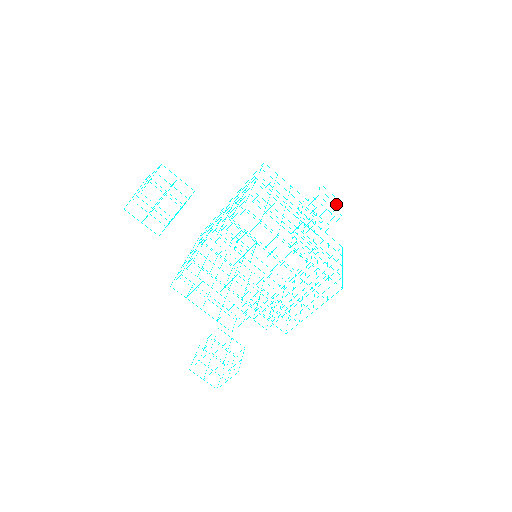
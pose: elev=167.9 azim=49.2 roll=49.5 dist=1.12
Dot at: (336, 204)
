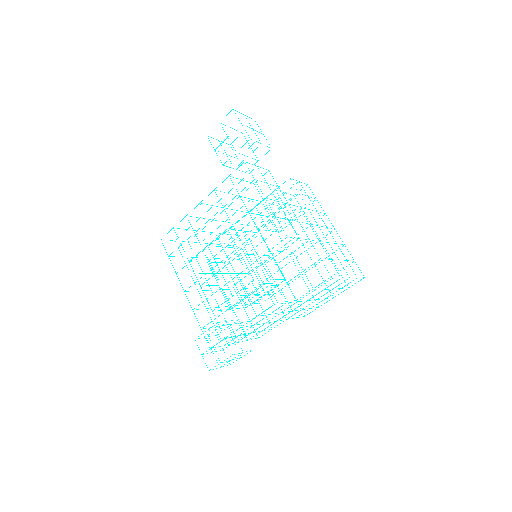
Dot at: occluded
